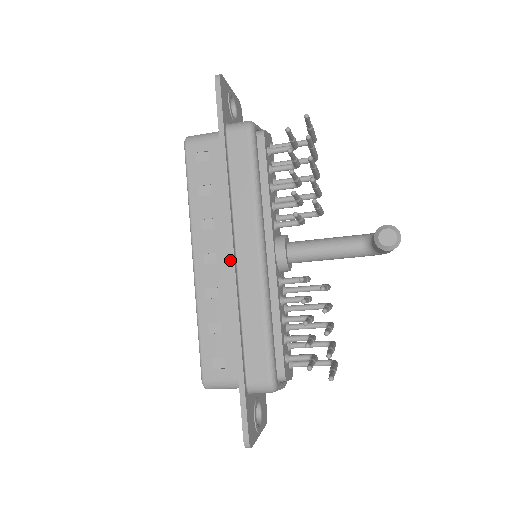
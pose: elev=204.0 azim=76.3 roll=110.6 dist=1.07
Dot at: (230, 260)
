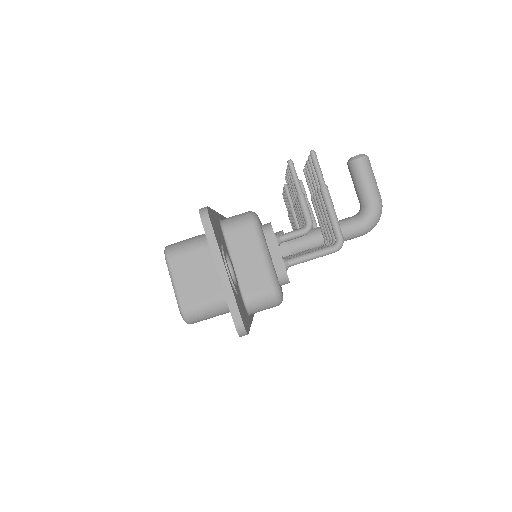
Dot at: occluded
